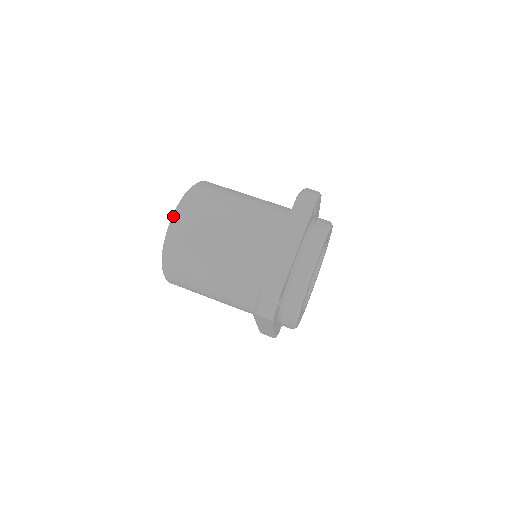
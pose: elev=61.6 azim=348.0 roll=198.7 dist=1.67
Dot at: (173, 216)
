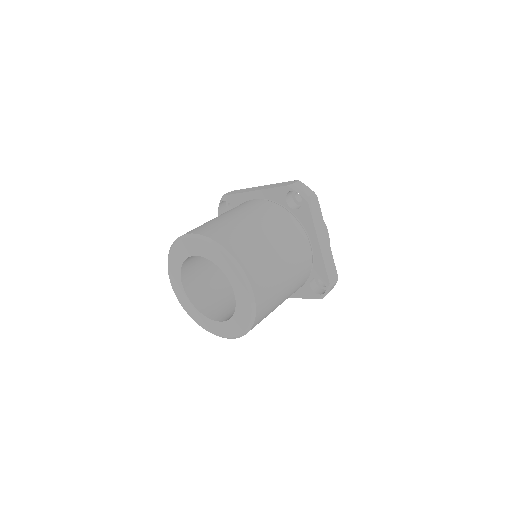
Dot at: (194, 235)
